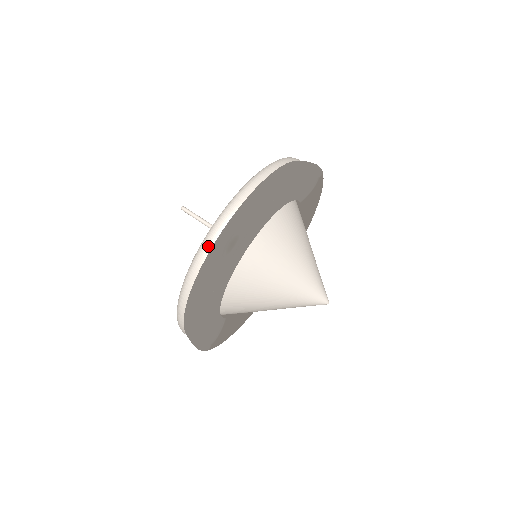
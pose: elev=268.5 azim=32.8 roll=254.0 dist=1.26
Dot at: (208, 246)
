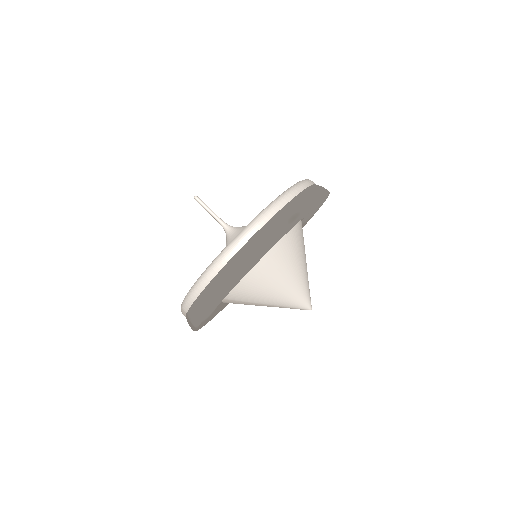
Dot at: (270, 214)
